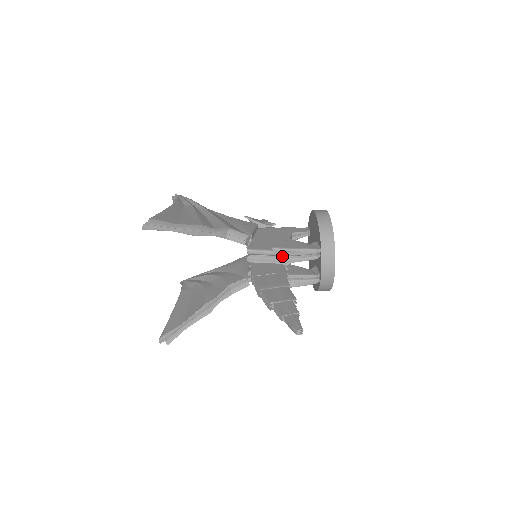
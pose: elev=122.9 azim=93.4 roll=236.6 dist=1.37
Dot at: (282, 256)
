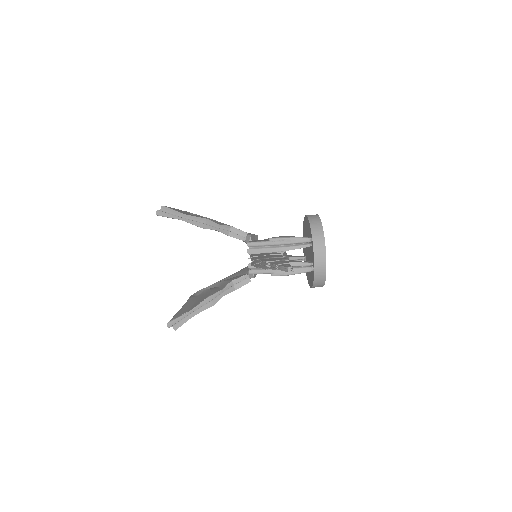
Dot at: (278, 246)
